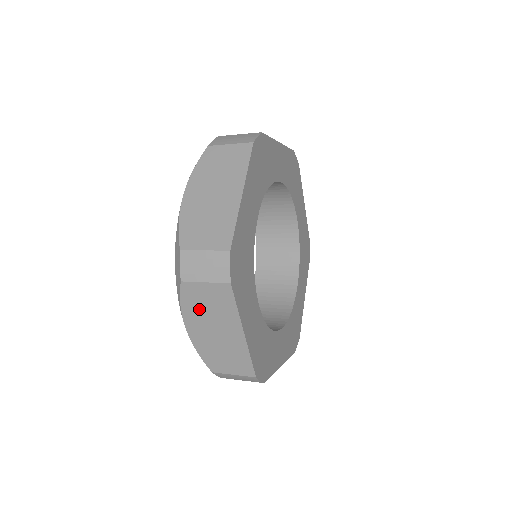
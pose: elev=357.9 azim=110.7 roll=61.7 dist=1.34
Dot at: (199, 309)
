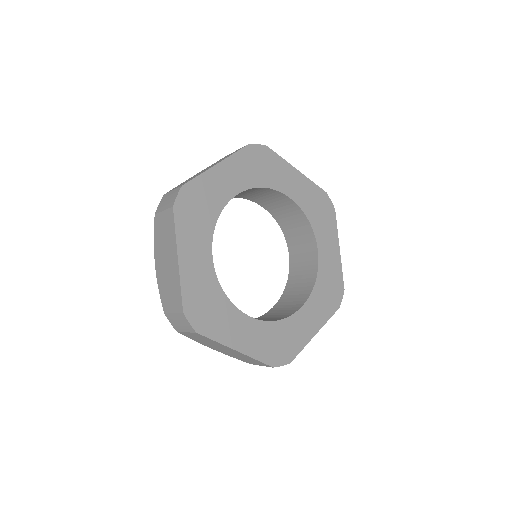
Dot at: (161, 240)
